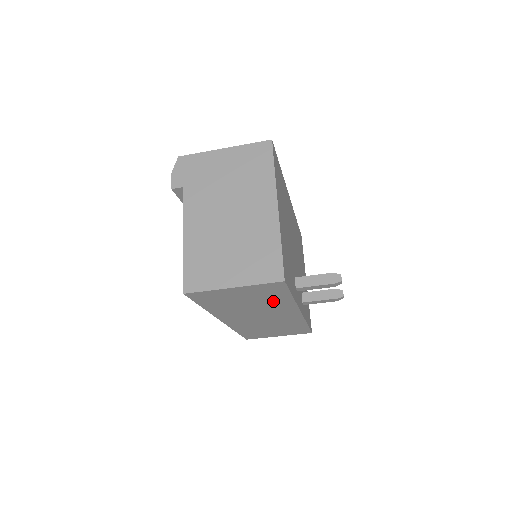
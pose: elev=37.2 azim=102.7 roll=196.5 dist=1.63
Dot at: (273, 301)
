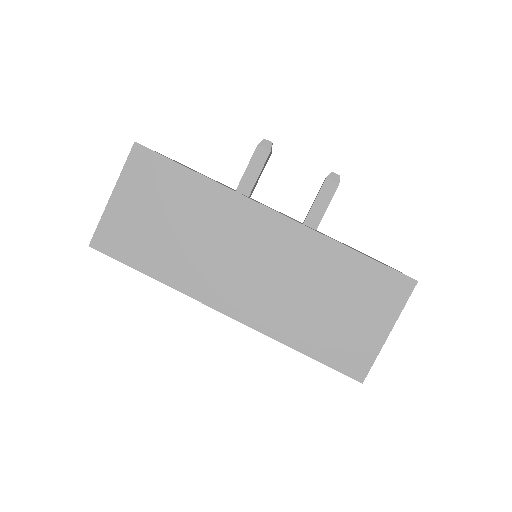
Dot at: (192, 200)
